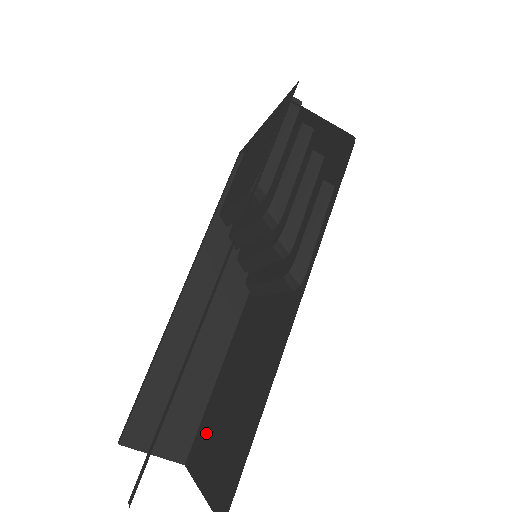
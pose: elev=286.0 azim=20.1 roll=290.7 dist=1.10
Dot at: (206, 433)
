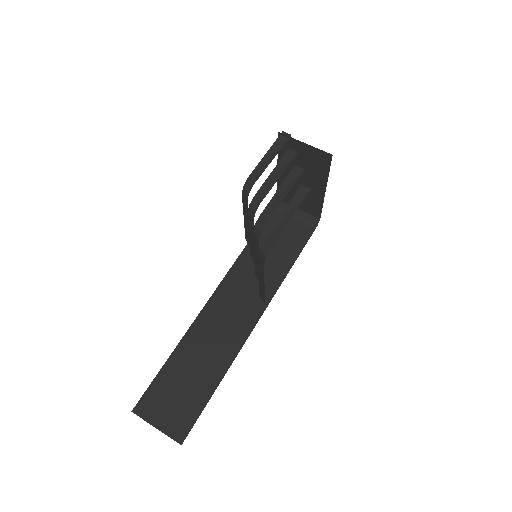
Dot at: occluded
